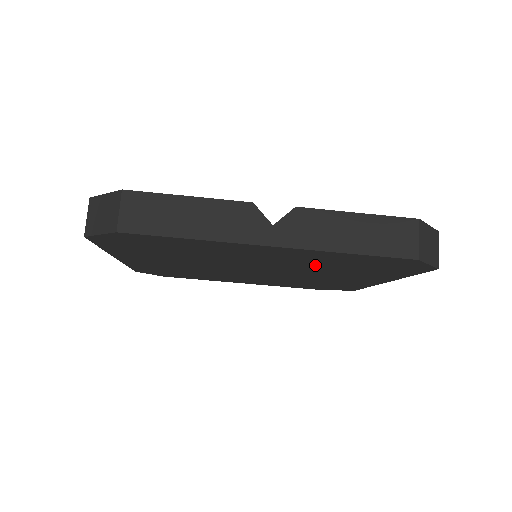
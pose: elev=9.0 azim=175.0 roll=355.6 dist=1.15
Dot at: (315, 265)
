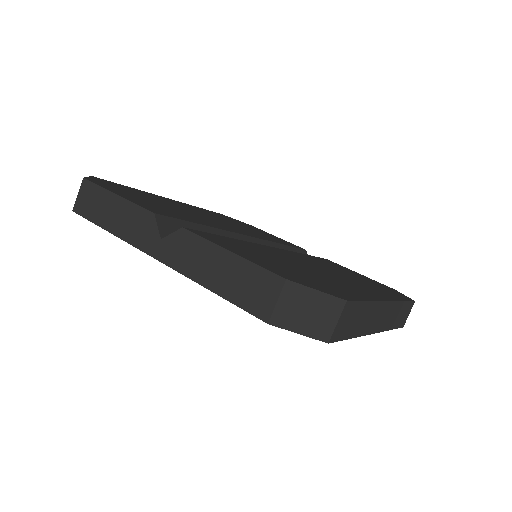
Dot at: occluded
